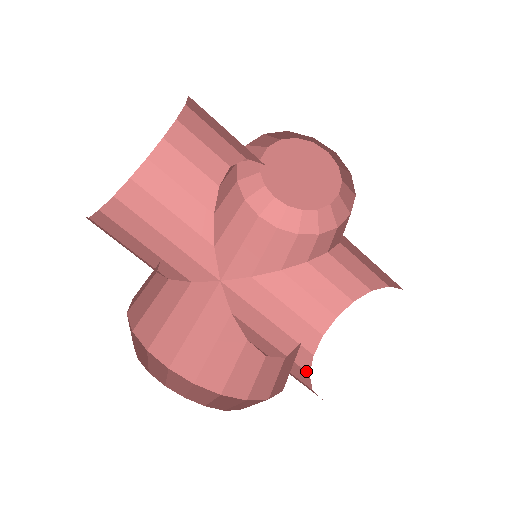
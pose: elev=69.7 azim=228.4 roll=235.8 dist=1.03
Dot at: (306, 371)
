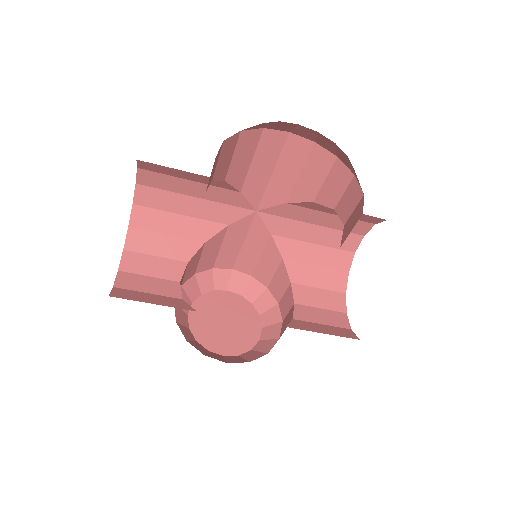
Dot at: (351, 251)
